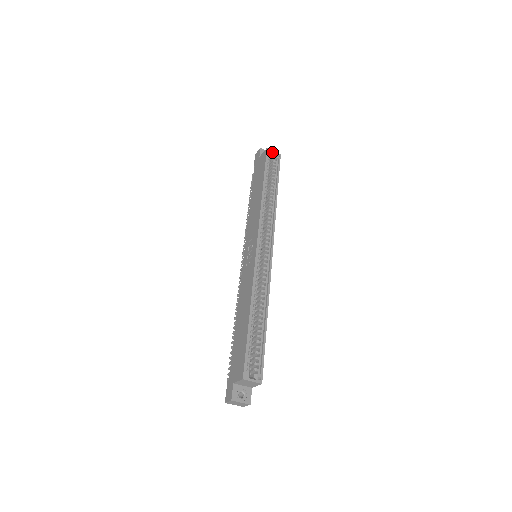
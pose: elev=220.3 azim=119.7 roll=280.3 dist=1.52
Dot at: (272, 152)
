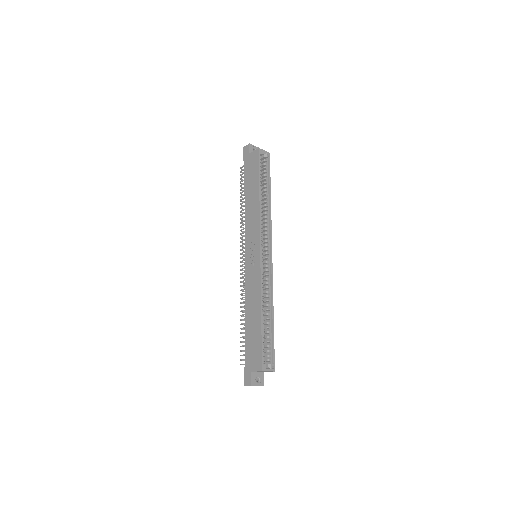
Dot at: (263, 151)
